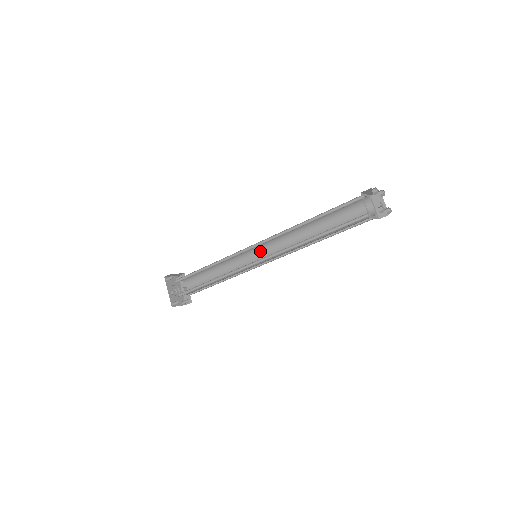
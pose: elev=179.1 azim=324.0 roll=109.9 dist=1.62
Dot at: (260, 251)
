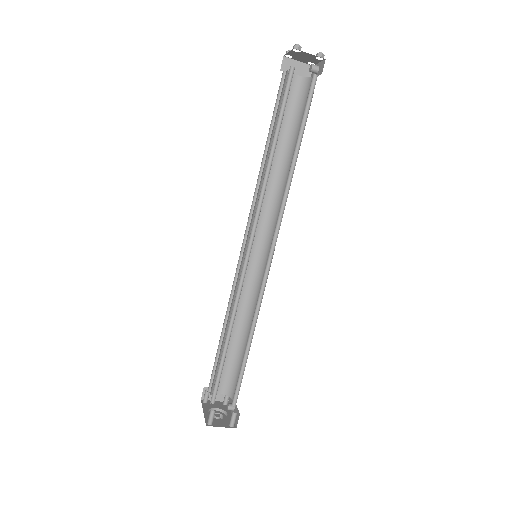
Dot at: (265, 255)
